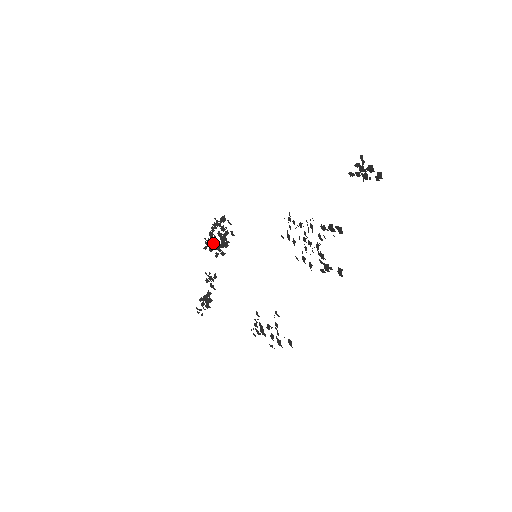
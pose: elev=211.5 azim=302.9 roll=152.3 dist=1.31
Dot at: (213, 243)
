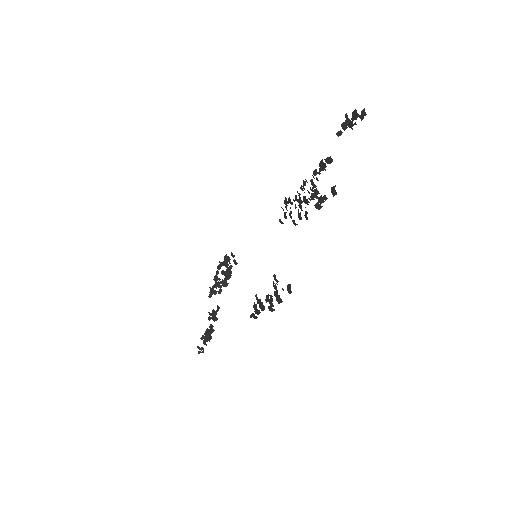
Dot at: (217, 285)
